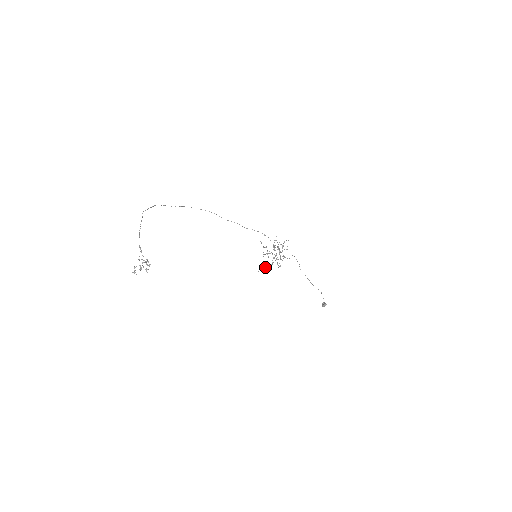
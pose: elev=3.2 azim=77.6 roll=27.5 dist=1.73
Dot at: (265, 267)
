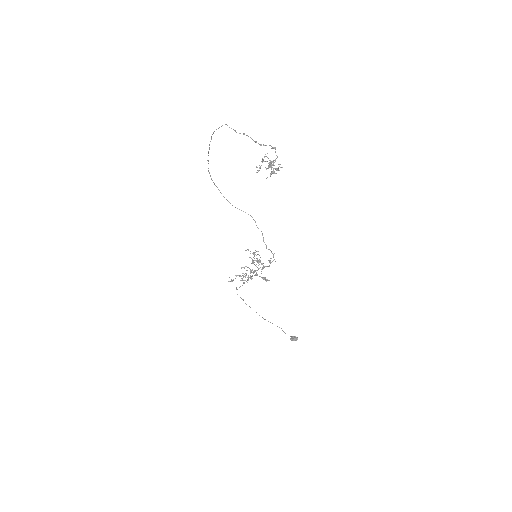
Dot at: occluded
